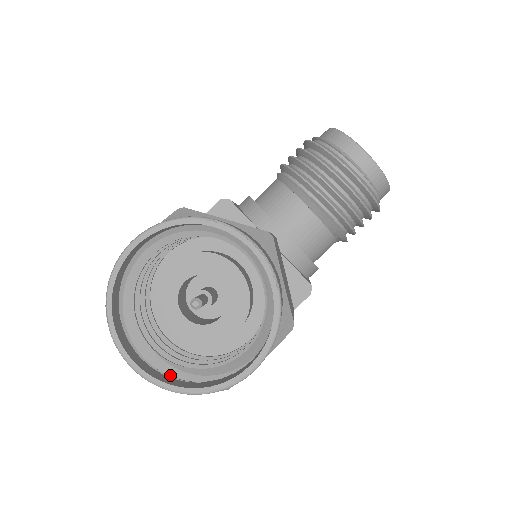
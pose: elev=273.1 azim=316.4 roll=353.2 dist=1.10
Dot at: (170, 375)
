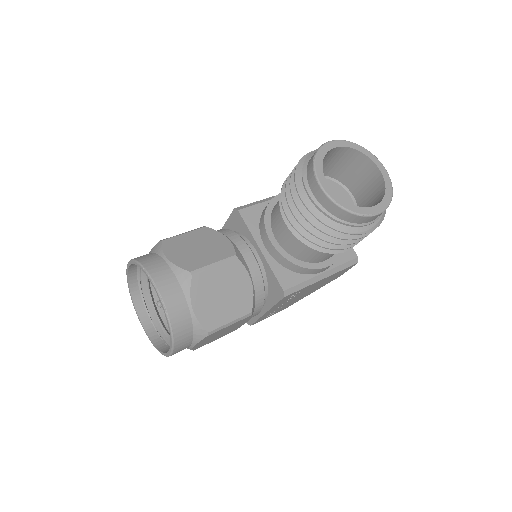
Dot at: (161, 334)
